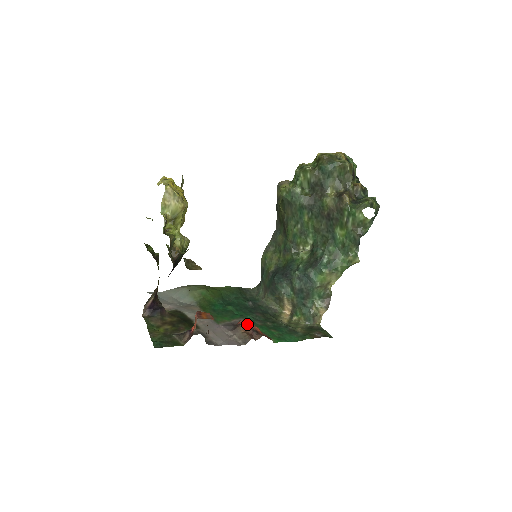
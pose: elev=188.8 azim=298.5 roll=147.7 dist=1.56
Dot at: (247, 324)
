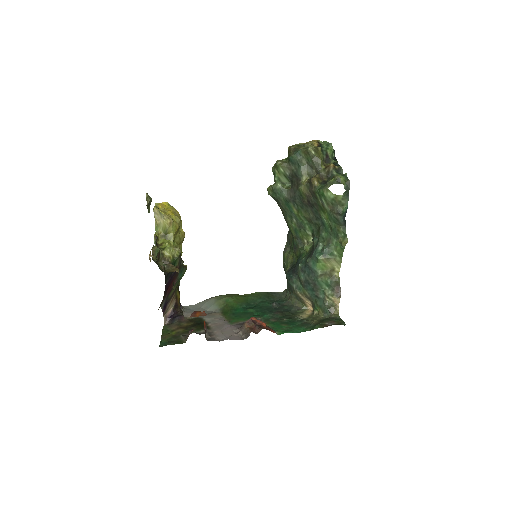
Dot at: (250, 320)
